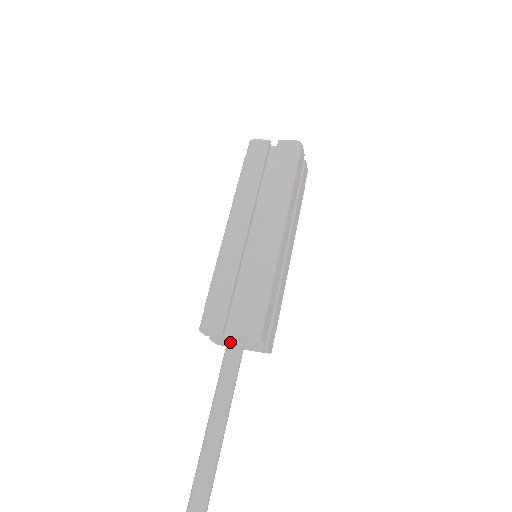
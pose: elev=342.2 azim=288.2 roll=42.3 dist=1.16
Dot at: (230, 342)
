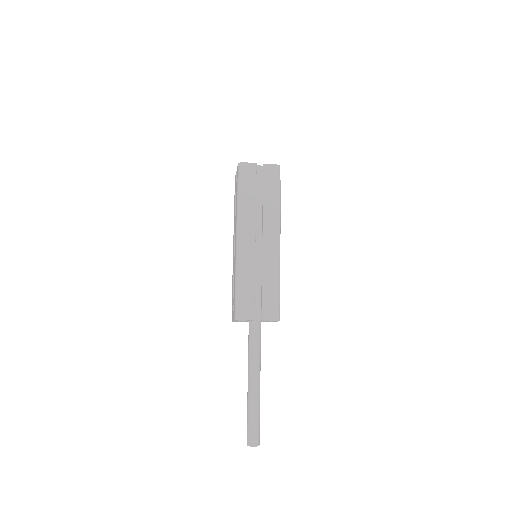
Dot at: (253, 323)
